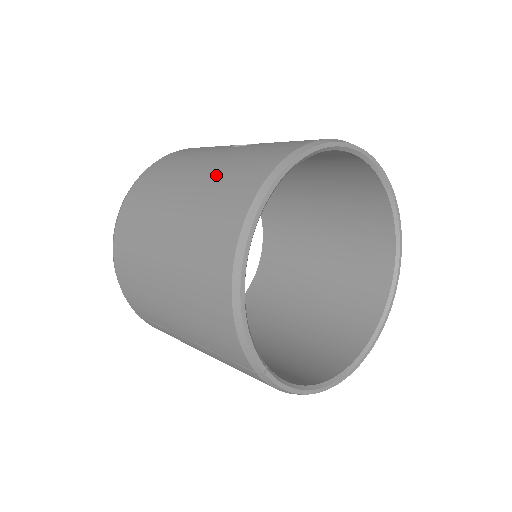
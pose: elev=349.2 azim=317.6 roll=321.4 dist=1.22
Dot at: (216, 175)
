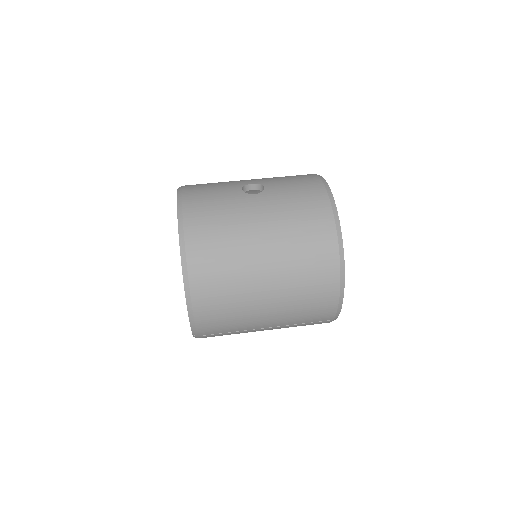
Dot at: (286, 224)
